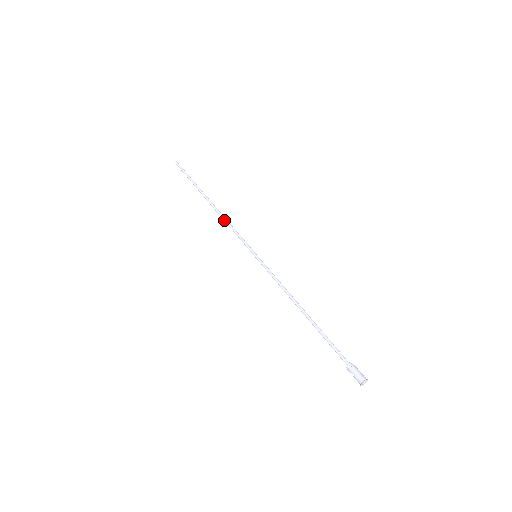
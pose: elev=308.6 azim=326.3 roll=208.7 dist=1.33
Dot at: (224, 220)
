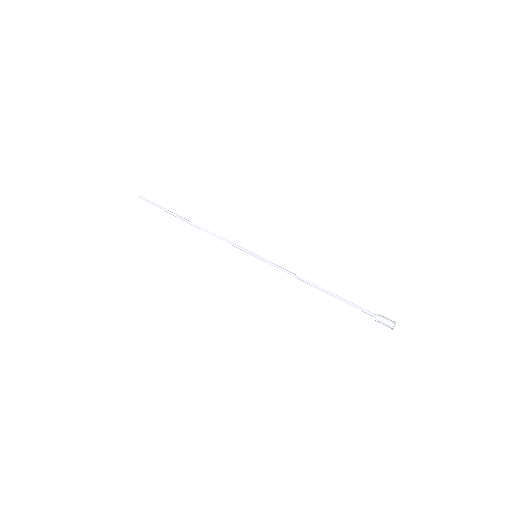
Dot at: occluded
